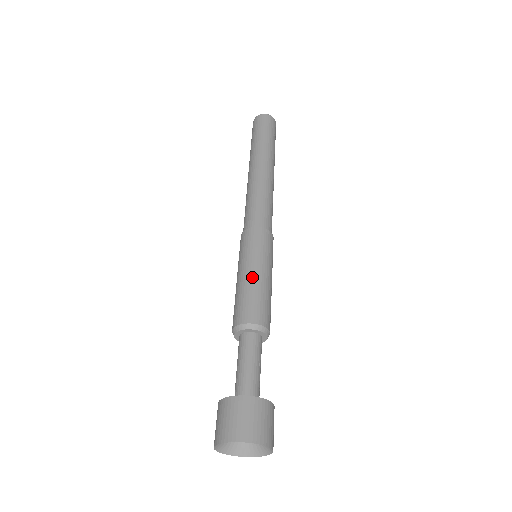
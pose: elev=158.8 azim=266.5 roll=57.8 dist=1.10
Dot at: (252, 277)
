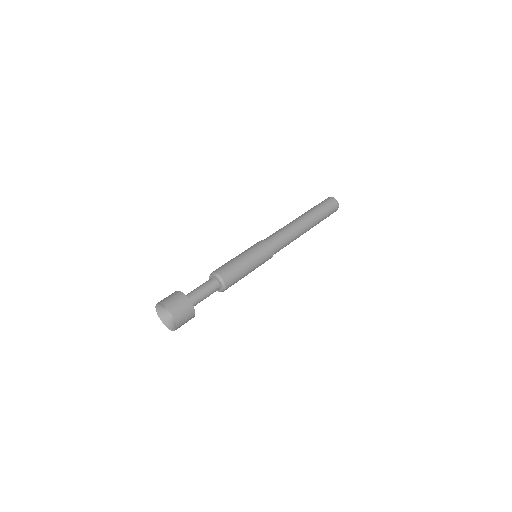
Dot at: (236, 257)
